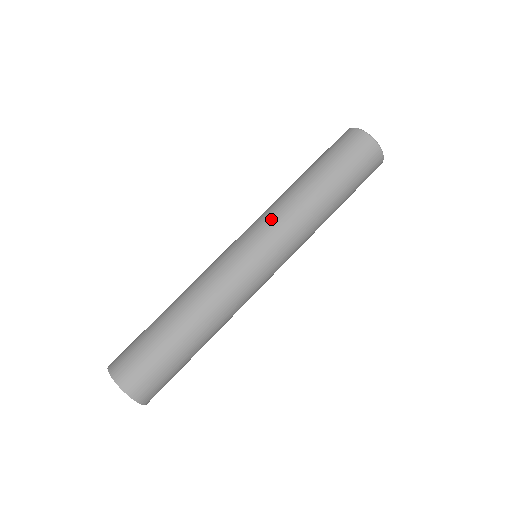
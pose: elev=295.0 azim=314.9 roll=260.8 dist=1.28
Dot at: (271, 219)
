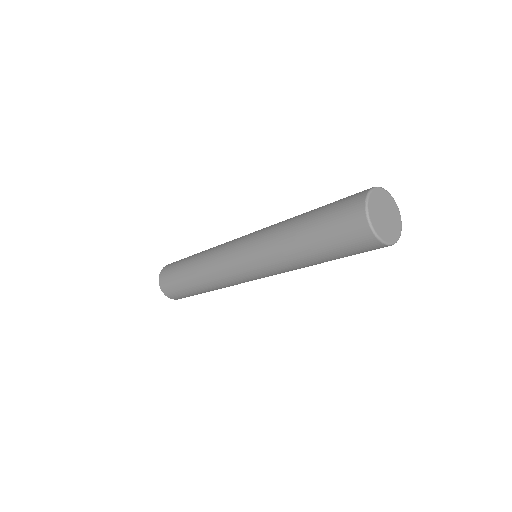
Dot at: (259, 238)
